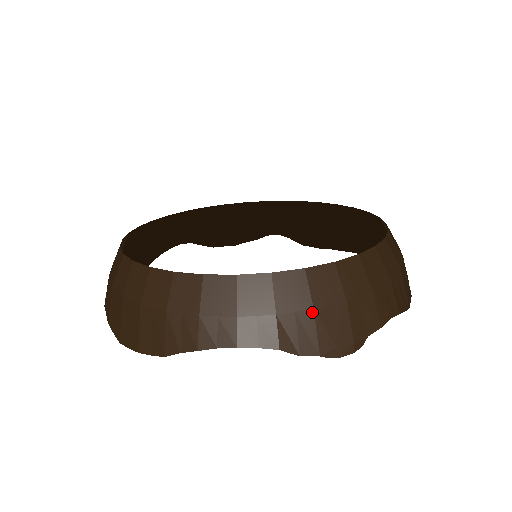
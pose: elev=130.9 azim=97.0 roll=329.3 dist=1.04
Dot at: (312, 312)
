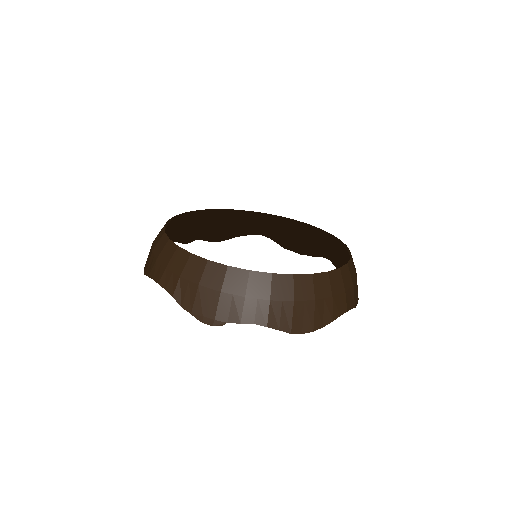
Dot at: (197, 286)
